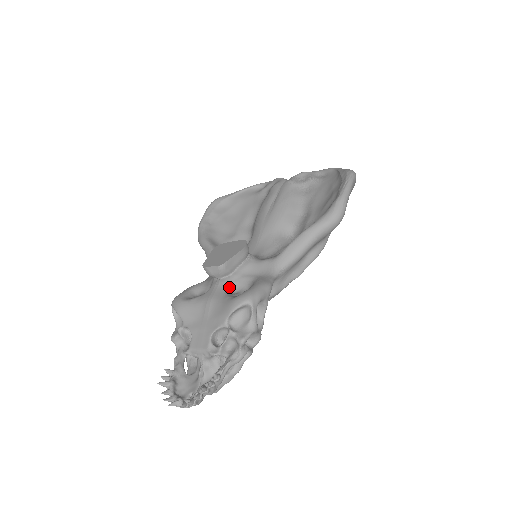
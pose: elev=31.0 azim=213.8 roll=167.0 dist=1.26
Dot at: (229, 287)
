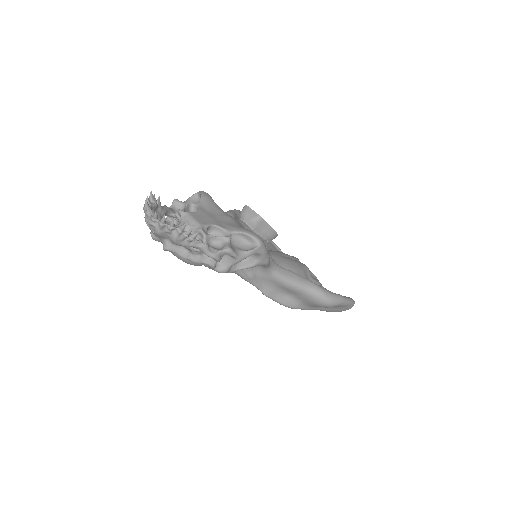
Dot at: occluded
